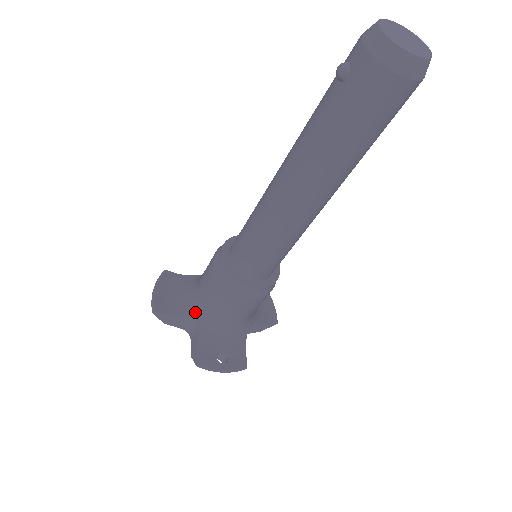
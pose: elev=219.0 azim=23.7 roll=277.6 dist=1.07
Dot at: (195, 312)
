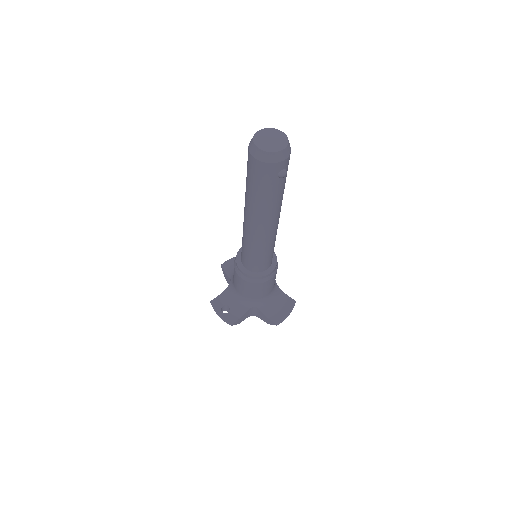
Dot at: occluded
